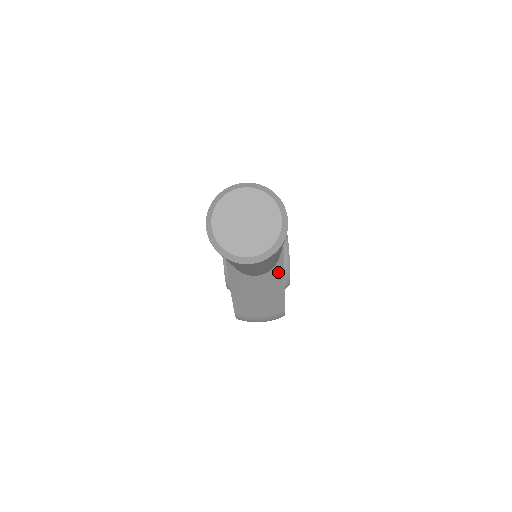
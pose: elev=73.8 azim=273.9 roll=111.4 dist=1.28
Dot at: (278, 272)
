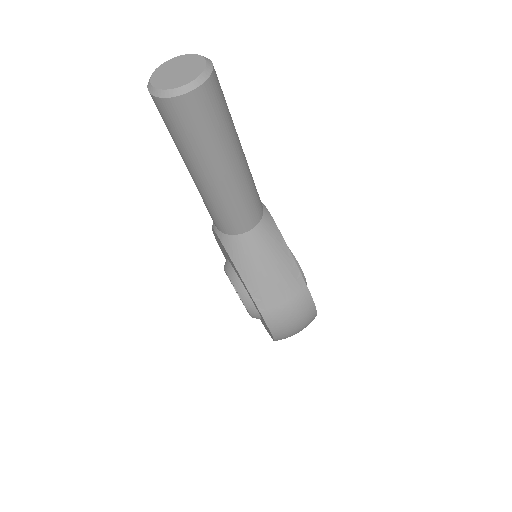
Dot at: (271, 226)
